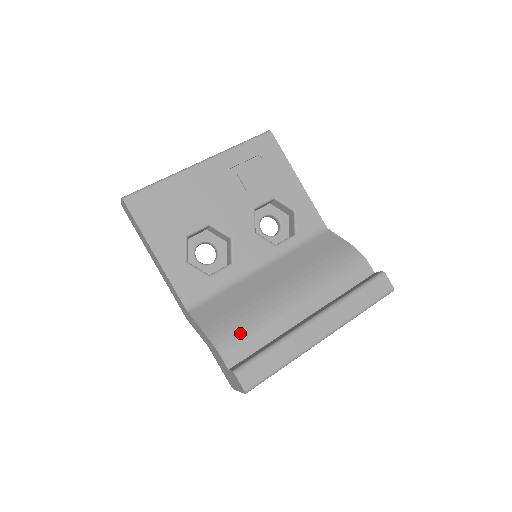
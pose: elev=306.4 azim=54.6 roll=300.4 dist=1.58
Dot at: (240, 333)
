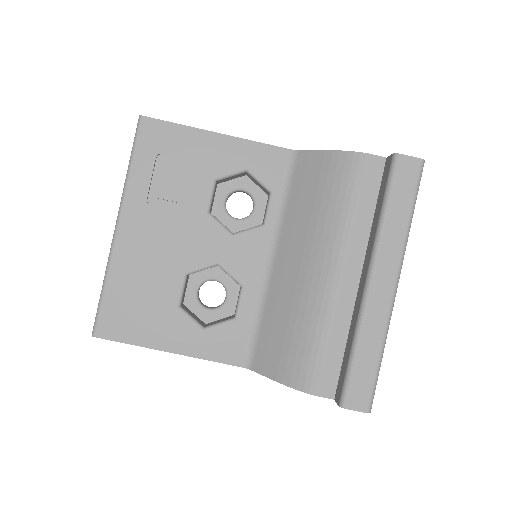
Dot at: (312, 357)
